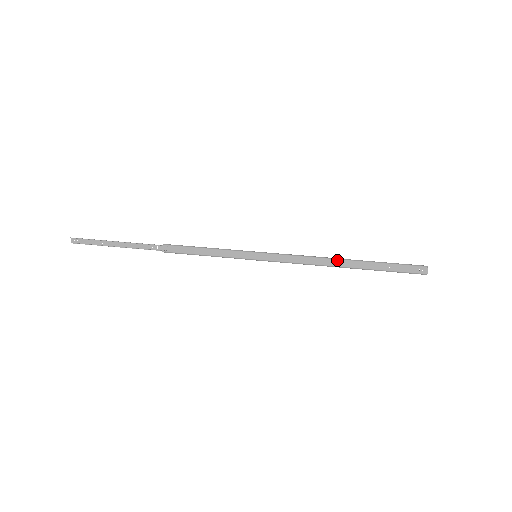
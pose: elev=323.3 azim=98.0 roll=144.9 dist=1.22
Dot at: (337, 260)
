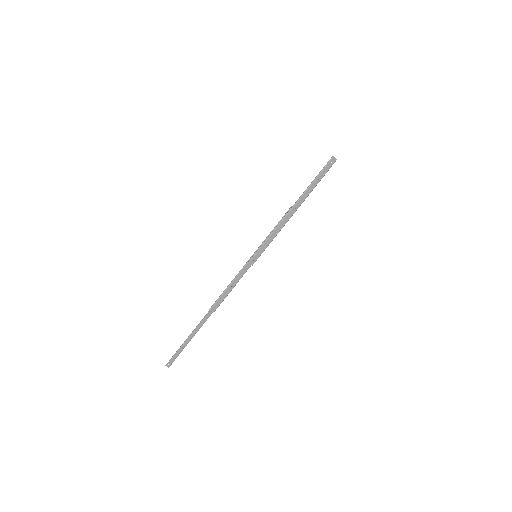
Dot at: (293, 209)
